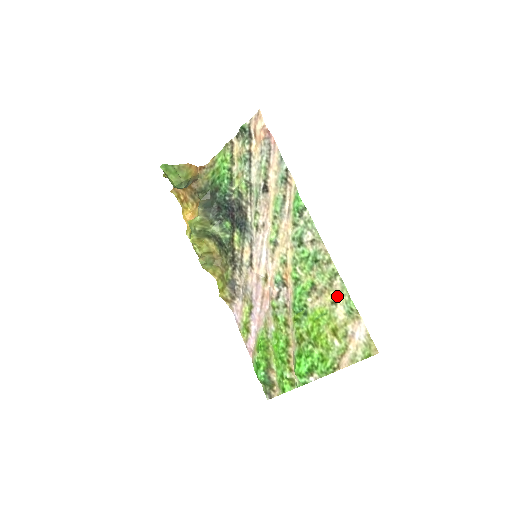
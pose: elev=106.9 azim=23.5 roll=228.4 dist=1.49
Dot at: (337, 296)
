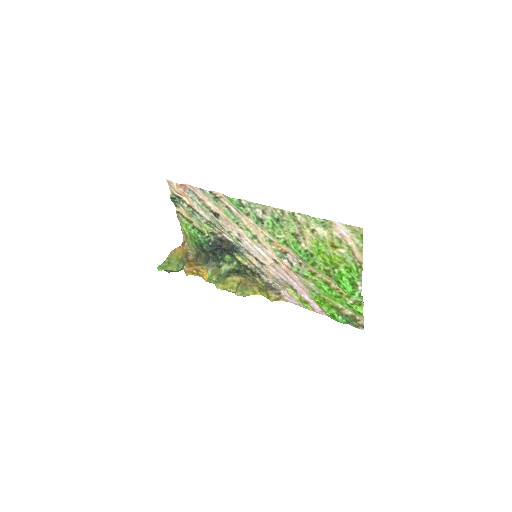
Dot at: (309, 225)
